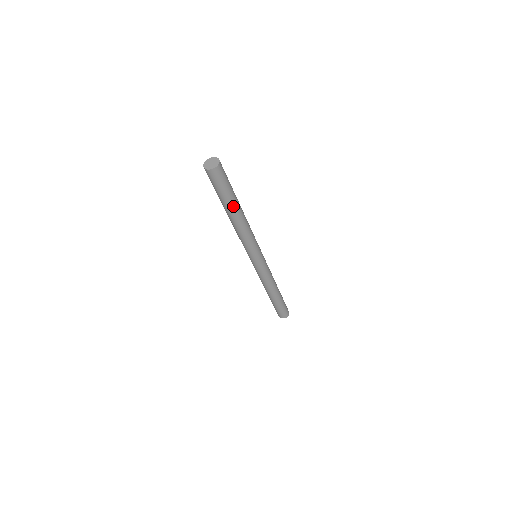
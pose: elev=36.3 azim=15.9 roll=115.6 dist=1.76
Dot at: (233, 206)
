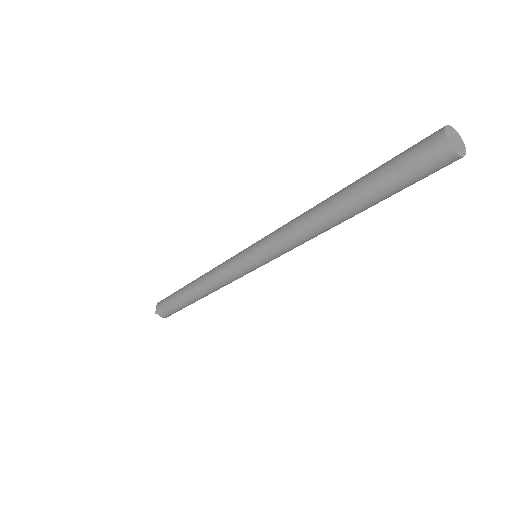
Dot at: occluded
